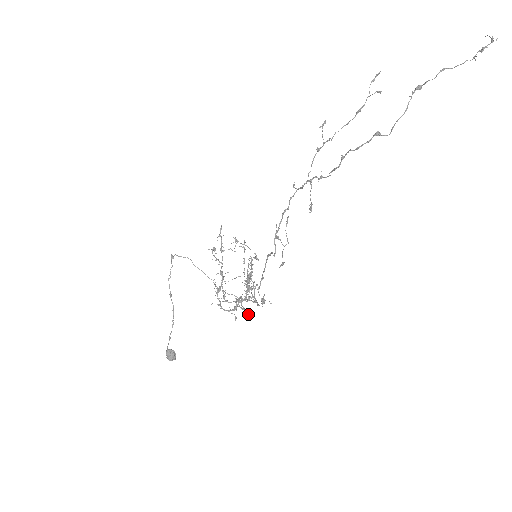
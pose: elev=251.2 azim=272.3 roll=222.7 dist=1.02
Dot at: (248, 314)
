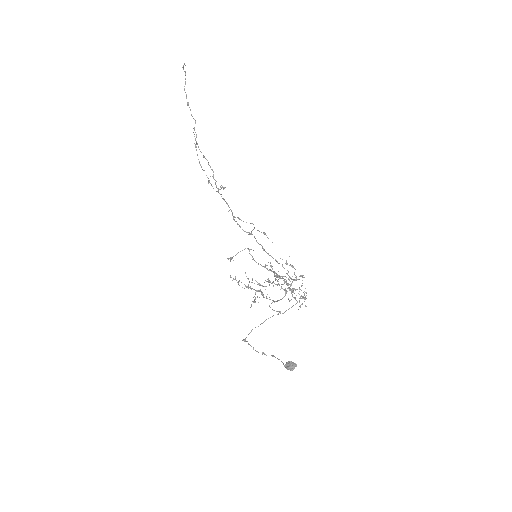
Dot at: occluded
